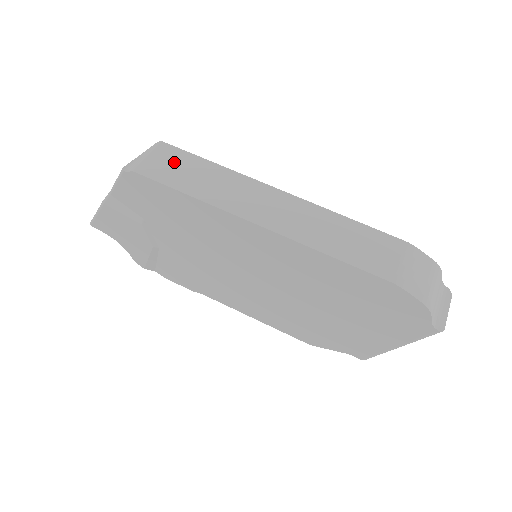
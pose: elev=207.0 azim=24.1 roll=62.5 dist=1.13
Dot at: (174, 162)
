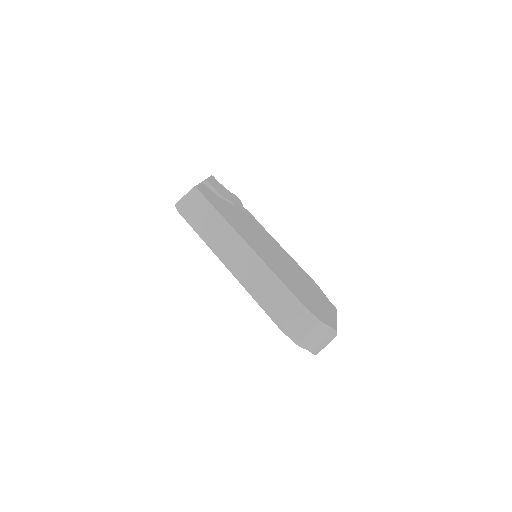
Dot at: (198, 207)
